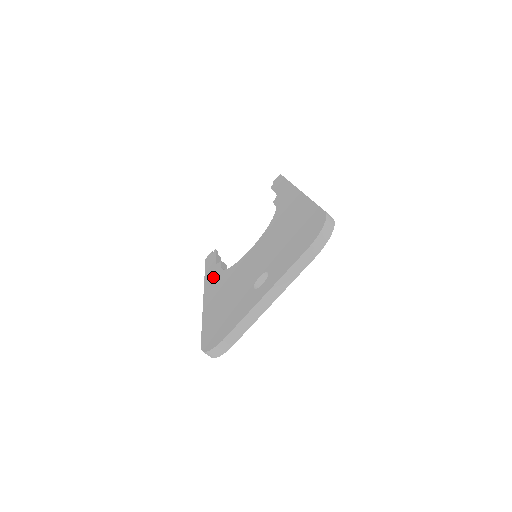
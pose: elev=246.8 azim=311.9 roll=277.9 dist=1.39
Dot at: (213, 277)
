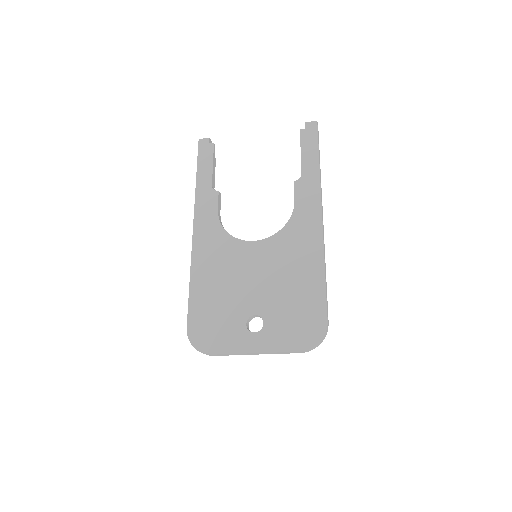
Dot at: (207, 215)
